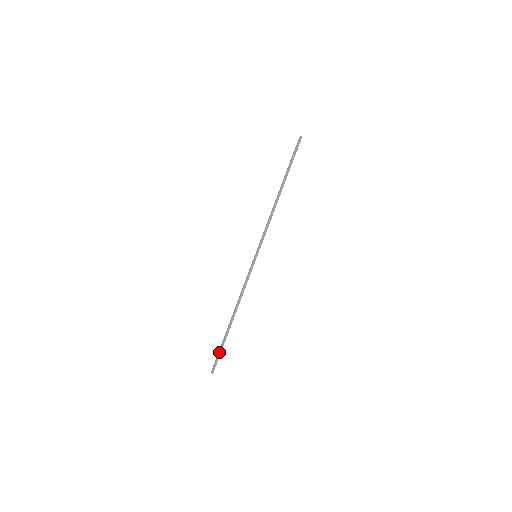
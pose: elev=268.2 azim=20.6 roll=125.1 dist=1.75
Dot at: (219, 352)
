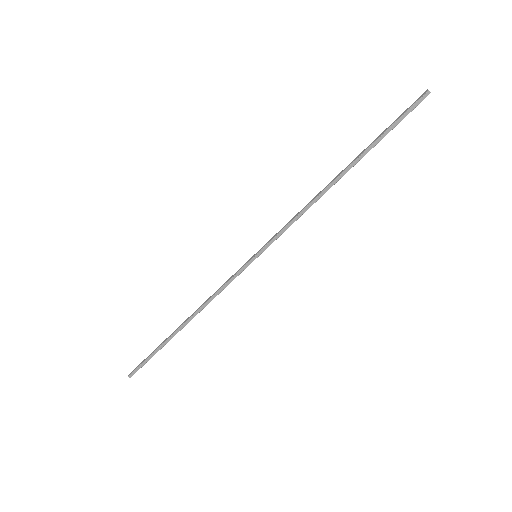
Dot at: occluded
